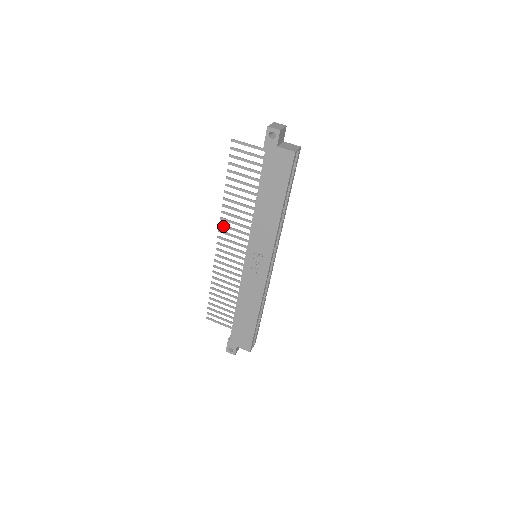
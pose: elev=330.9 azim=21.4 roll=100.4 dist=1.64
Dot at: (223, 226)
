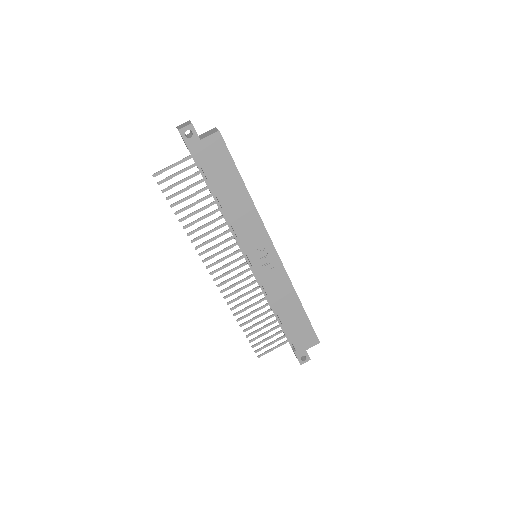
Dot at: (207, 260)
